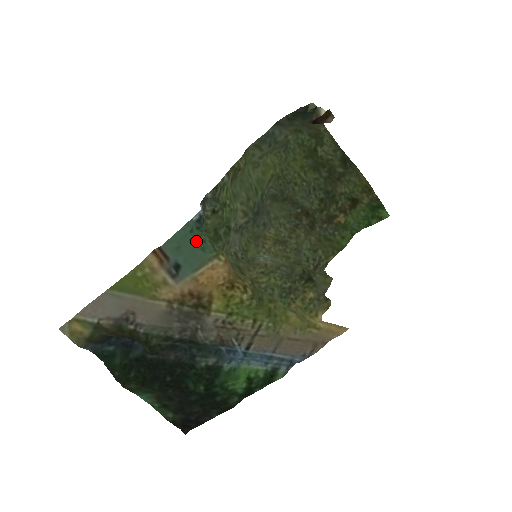
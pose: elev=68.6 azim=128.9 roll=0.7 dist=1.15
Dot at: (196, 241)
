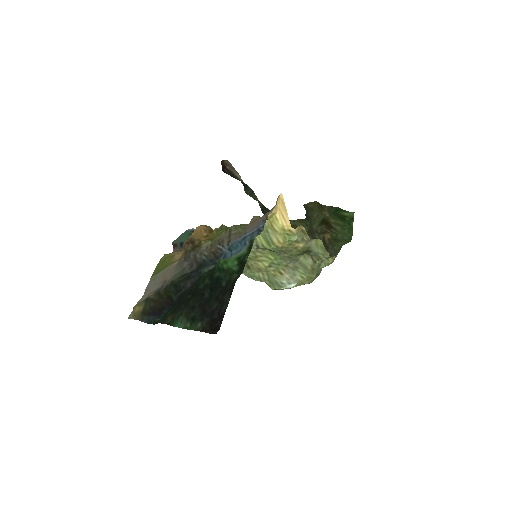
Dot at: occluded
